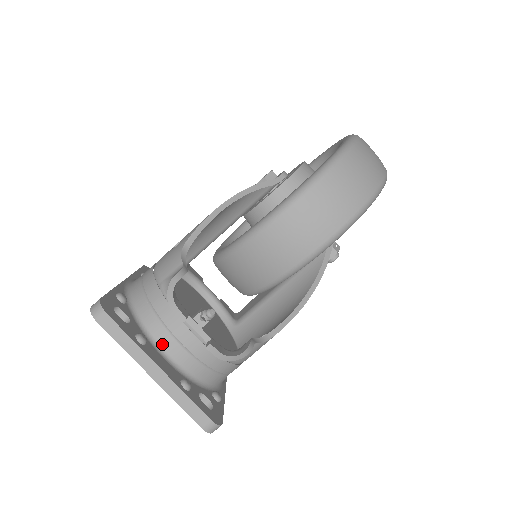
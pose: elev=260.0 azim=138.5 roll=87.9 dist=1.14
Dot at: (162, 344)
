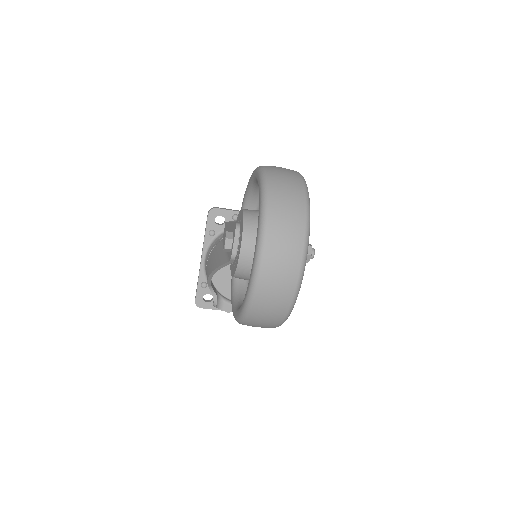
Dot at: occluded
